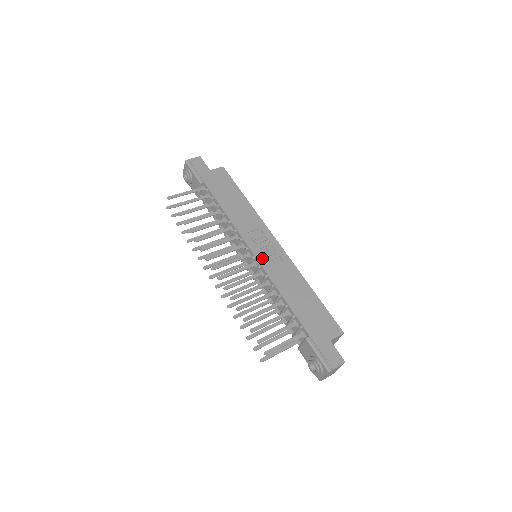
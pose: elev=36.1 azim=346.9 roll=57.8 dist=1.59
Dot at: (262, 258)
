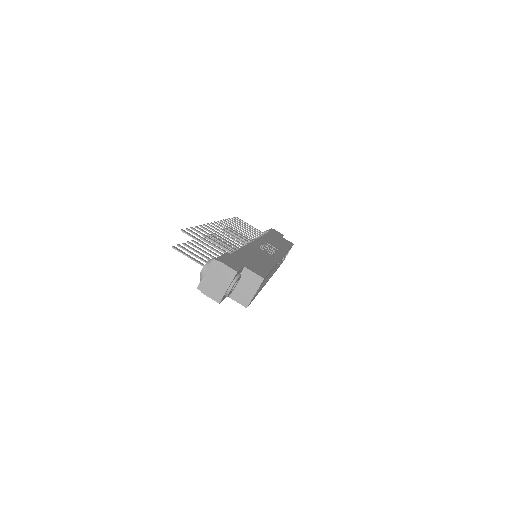
Dot at: (258, 244)
